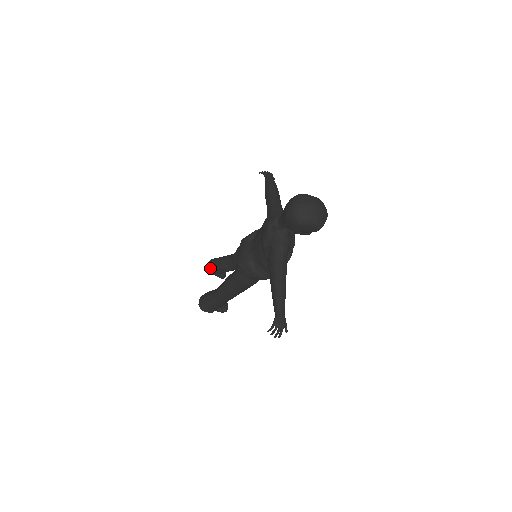
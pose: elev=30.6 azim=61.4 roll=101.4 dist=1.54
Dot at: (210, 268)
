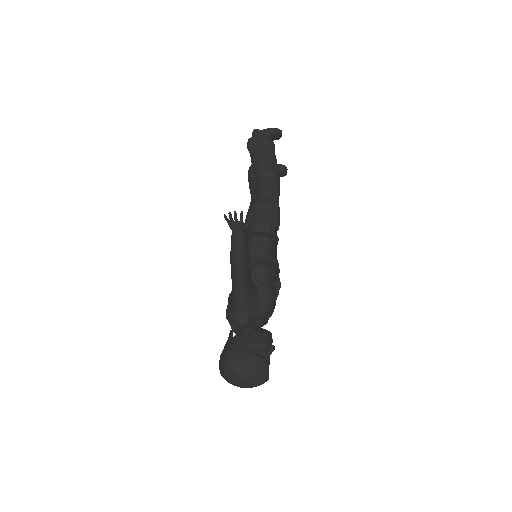
Dot at: occluded
